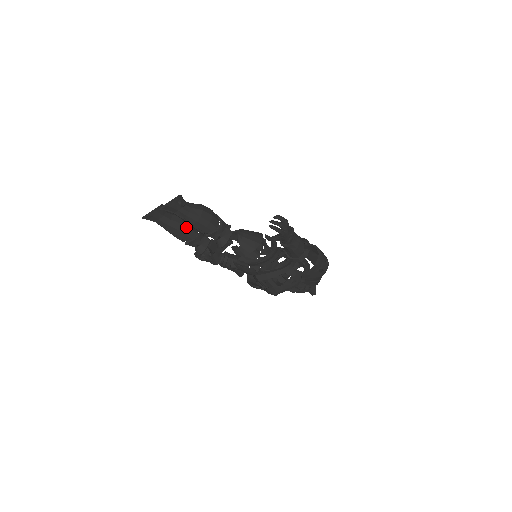
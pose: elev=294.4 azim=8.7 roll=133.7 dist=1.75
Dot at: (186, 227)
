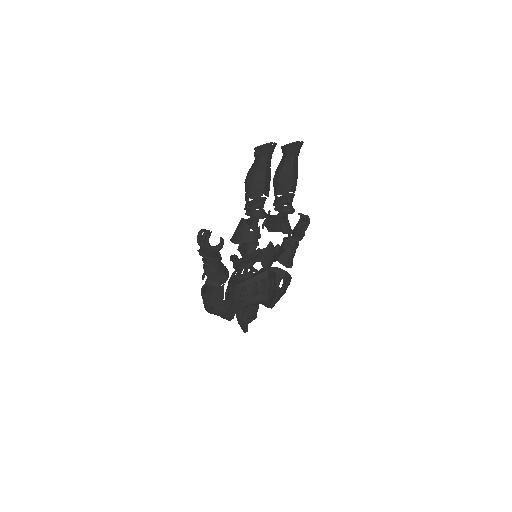
Dot at: occluded
